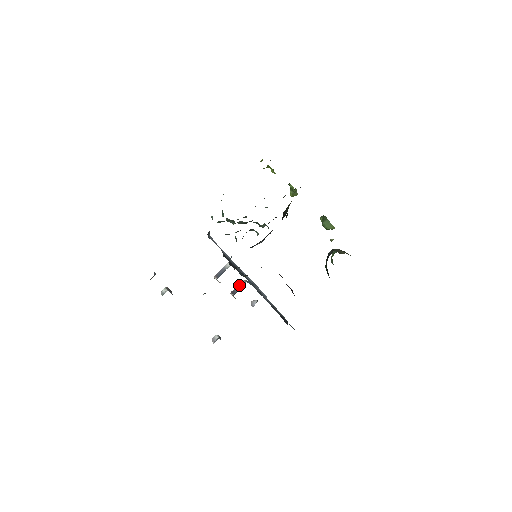
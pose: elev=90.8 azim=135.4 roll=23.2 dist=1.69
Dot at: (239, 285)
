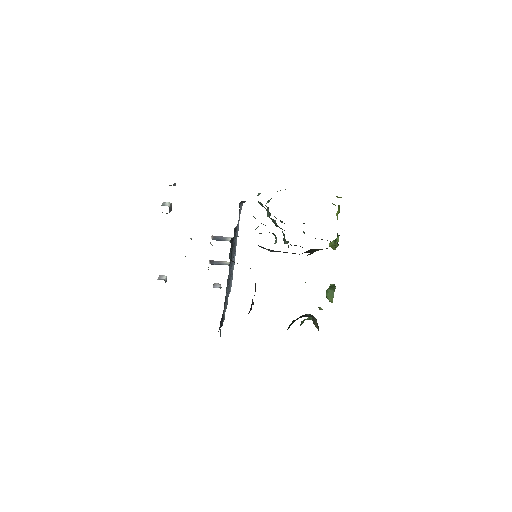
Dot at: (222, 262)
